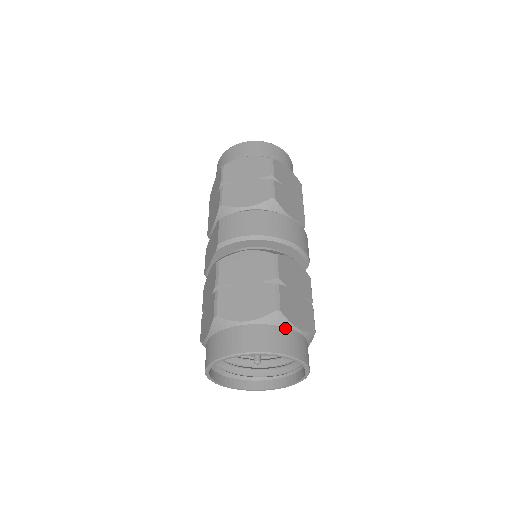
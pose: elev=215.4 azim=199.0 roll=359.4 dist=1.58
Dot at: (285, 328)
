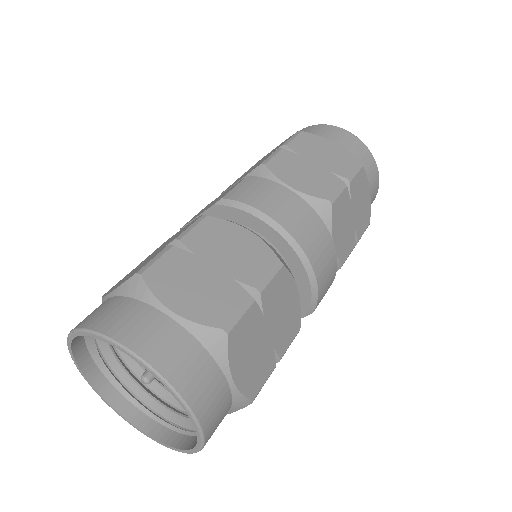
Dot at: (215, 363)
